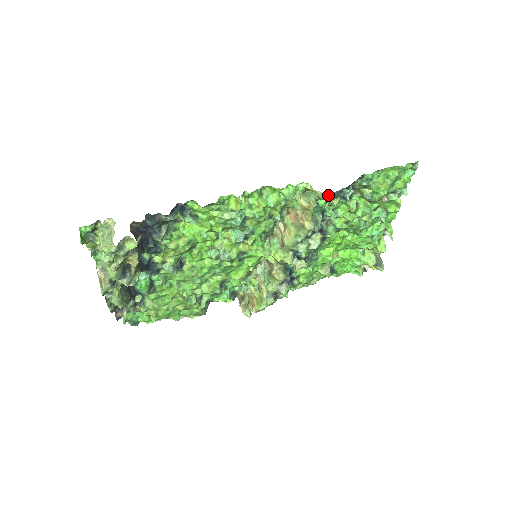
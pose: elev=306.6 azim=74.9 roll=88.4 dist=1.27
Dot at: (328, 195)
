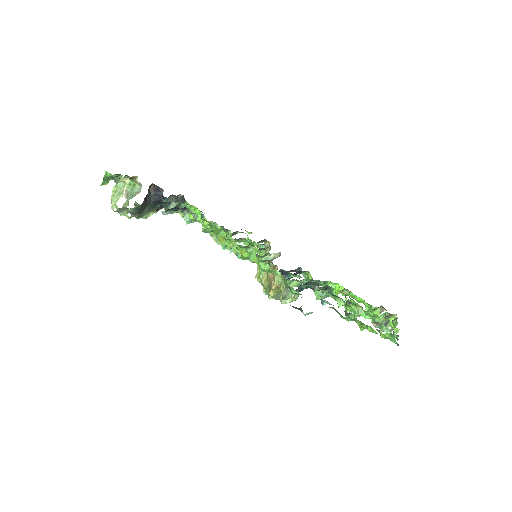
Dot at: occluded
